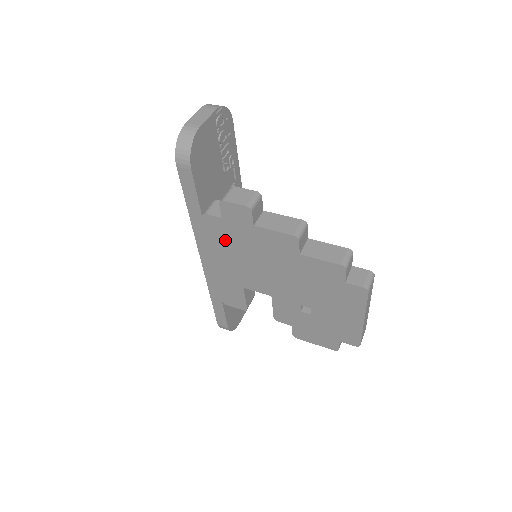
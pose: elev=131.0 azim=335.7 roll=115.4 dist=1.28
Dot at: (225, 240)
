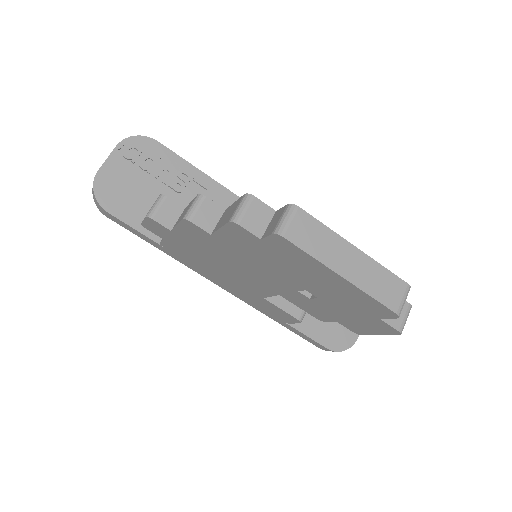
Dot at: (193, 258)
